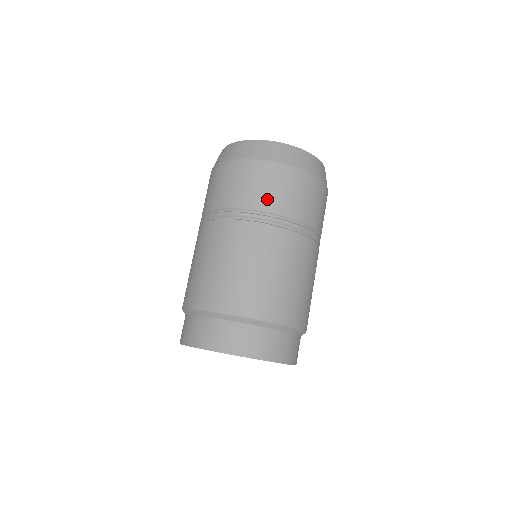
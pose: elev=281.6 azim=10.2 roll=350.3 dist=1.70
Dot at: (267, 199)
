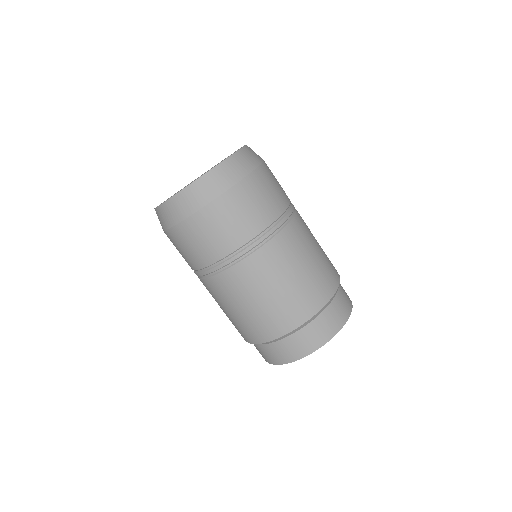
Dot at: (234, 236)
